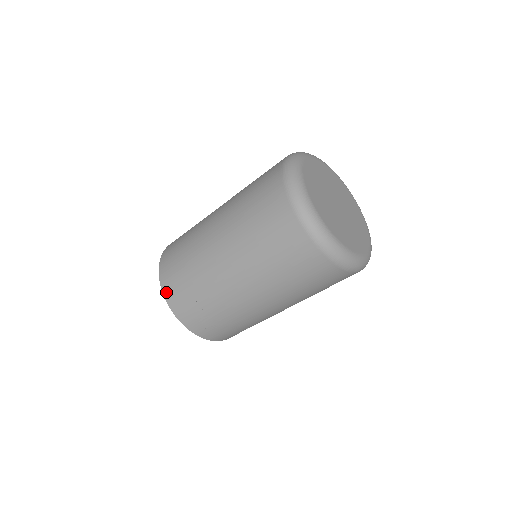
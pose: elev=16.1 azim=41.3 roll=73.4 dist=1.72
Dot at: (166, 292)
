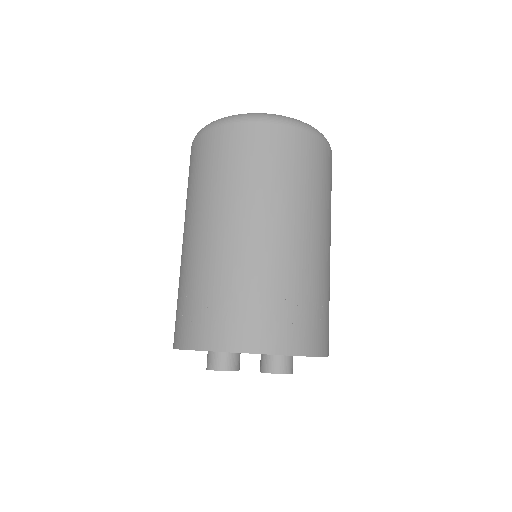
Dot at: (175, 342)
